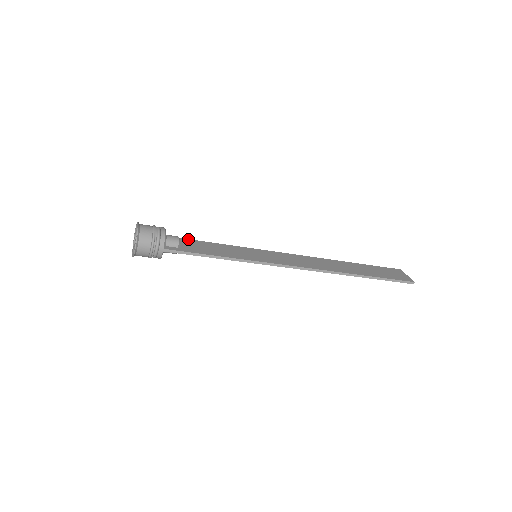
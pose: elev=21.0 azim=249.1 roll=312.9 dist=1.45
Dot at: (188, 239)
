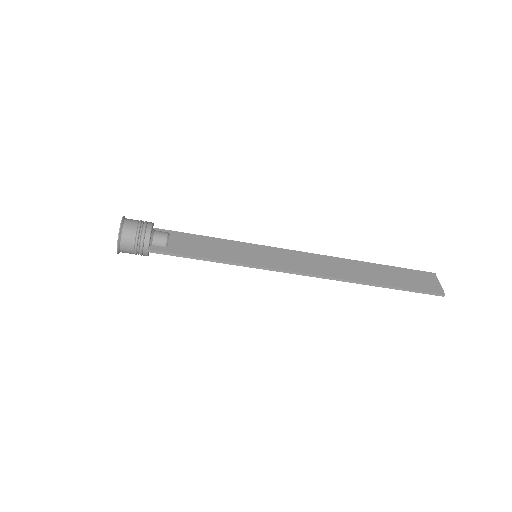
Dot at: (182, 232)
